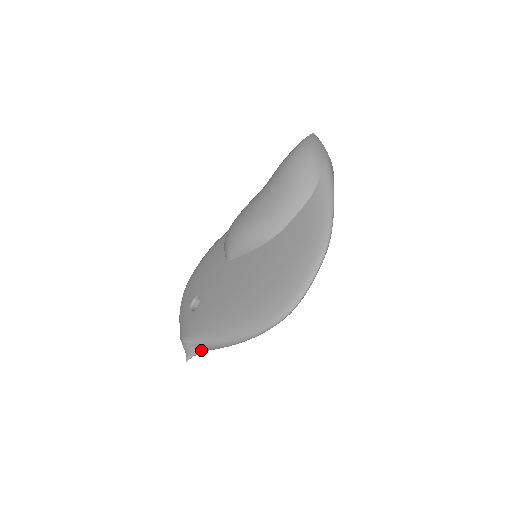
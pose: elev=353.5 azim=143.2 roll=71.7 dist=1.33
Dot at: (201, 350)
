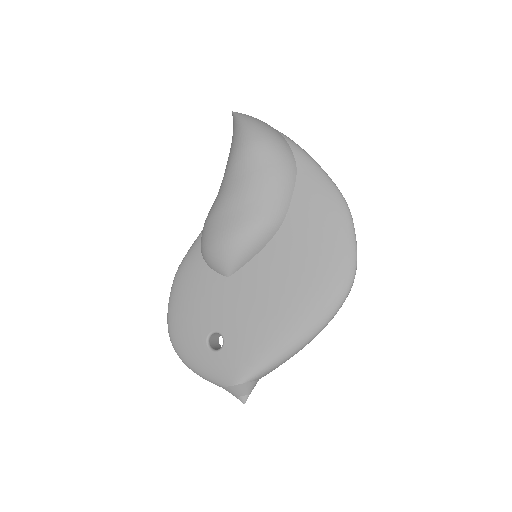
Dot at: (257, 381)
